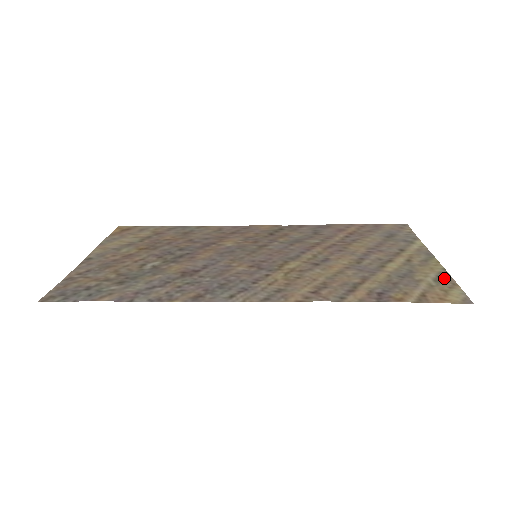
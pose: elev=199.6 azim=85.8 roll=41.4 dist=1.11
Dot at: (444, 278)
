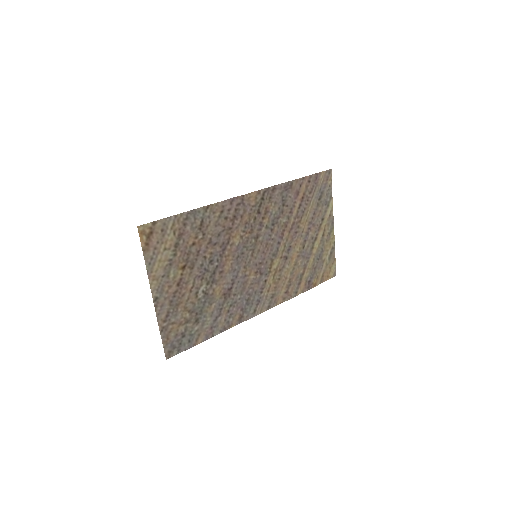
Dot at: (332, 254)
